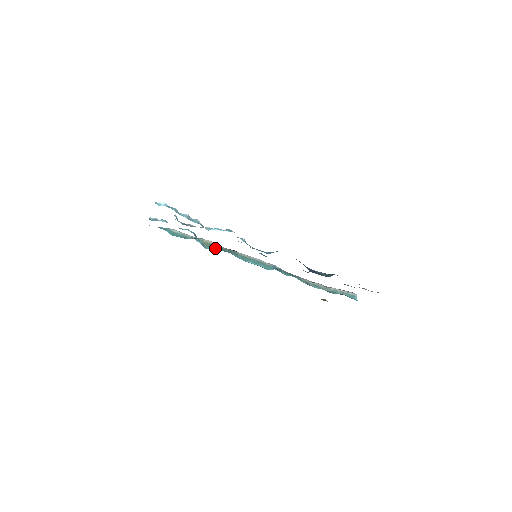
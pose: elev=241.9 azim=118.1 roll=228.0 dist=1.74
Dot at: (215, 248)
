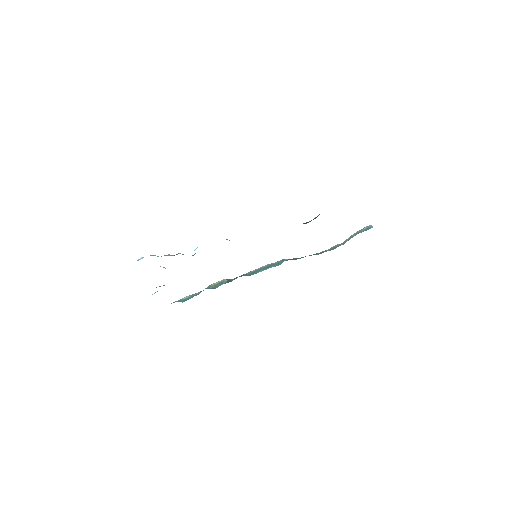
Dot at: (224, 283)
